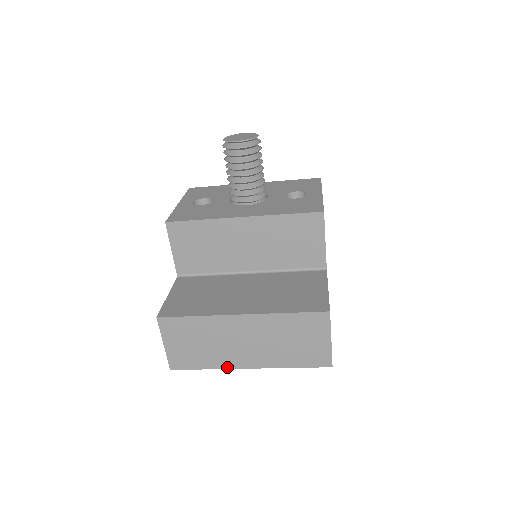
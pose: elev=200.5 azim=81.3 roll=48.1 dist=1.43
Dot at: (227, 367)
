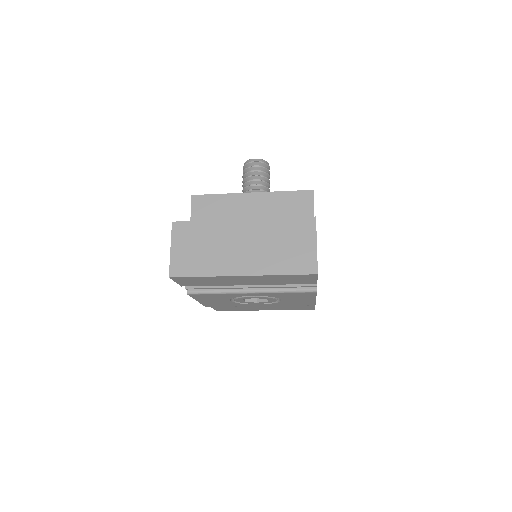
Dot at: (222, 274)
